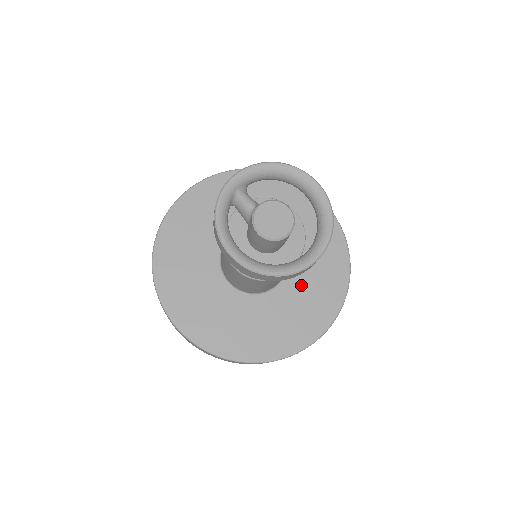
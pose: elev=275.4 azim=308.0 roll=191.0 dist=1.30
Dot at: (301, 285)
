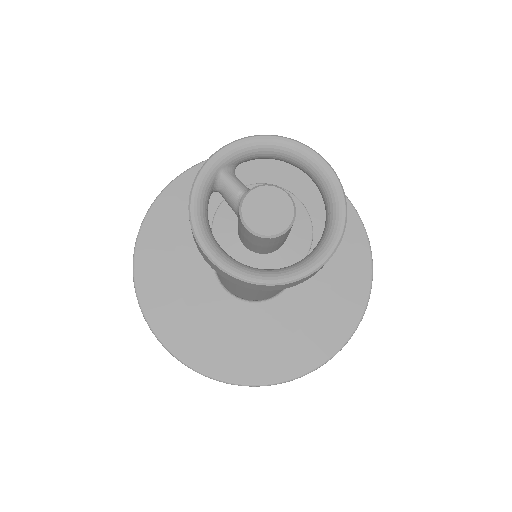
Dot at: (311, 292)
